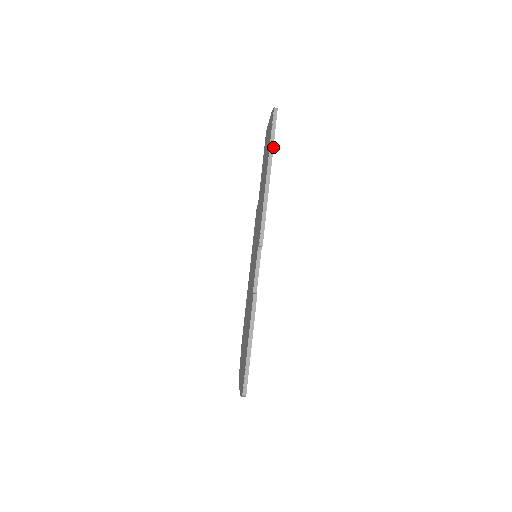
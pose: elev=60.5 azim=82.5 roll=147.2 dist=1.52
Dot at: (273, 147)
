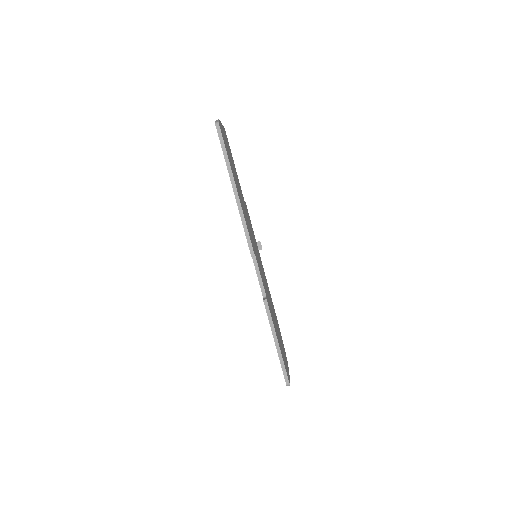
Dot at: (229, 162)
